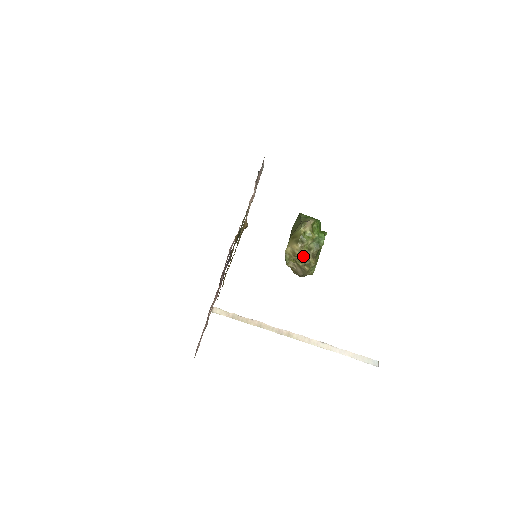
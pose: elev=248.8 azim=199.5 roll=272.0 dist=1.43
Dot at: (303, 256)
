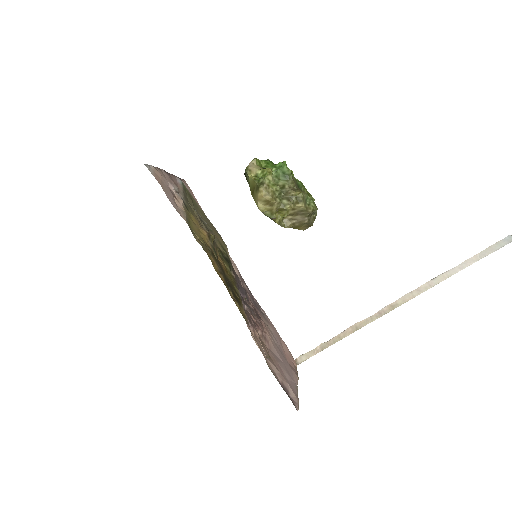
Dot at: (281, 197)
